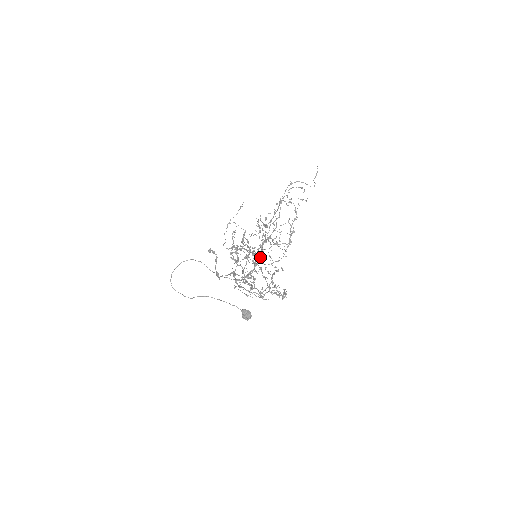
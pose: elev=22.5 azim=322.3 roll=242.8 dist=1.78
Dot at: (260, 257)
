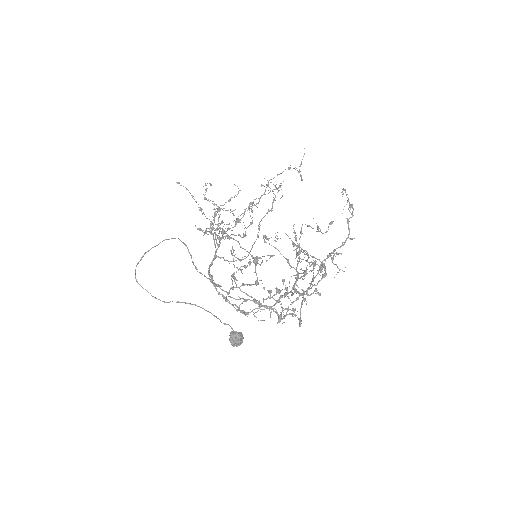
Dot at: occluded
